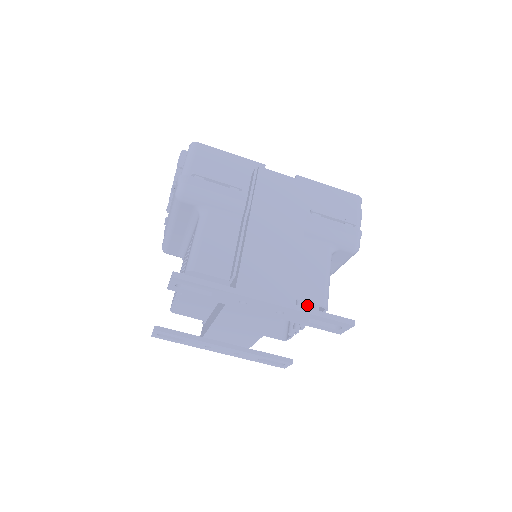
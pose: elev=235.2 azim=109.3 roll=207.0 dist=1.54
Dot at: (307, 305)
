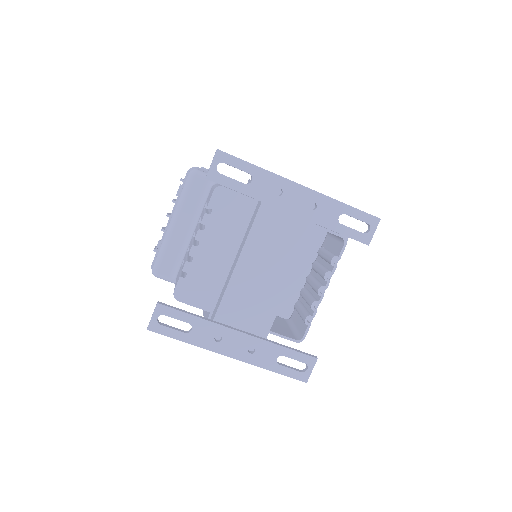
Dot at: (321, 269)
